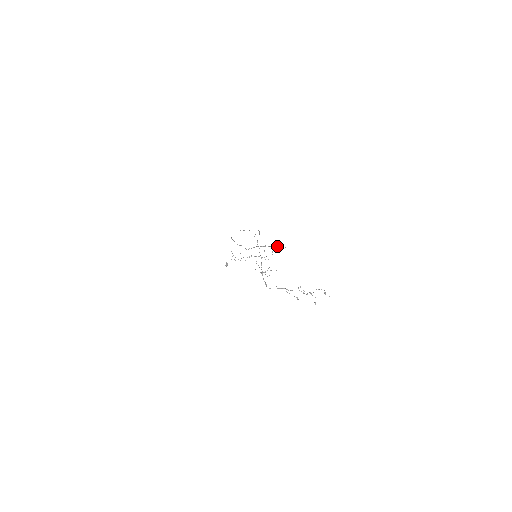
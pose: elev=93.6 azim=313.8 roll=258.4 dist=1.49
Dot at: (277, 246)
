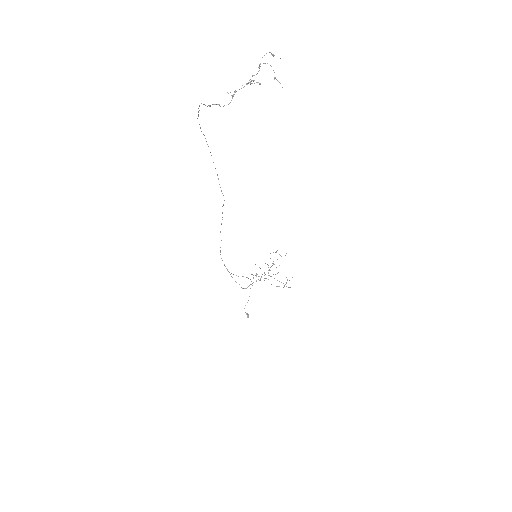
Dot at: (275, 252)
